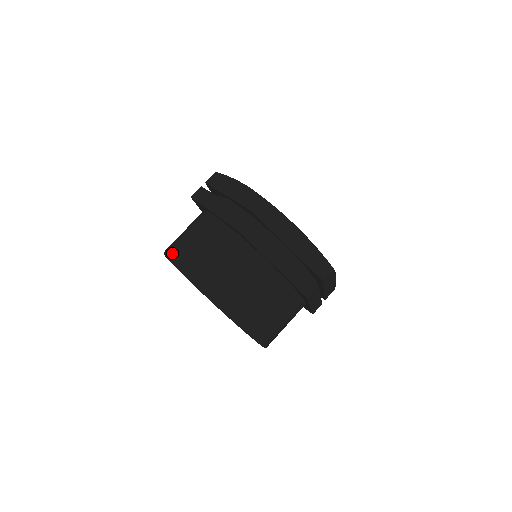
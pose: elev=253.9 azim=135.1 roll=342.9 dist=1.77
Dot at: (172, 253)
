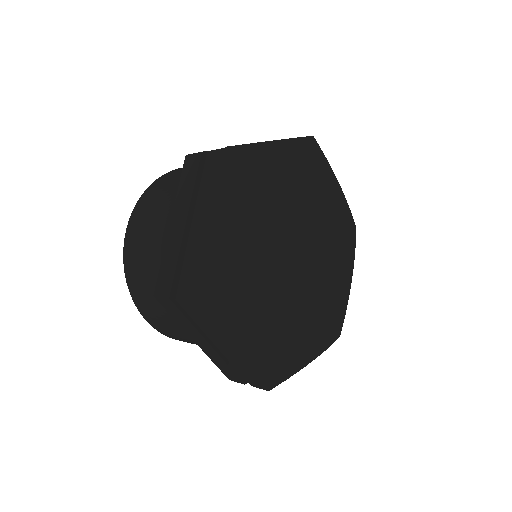
Dot at: (134, 215)
